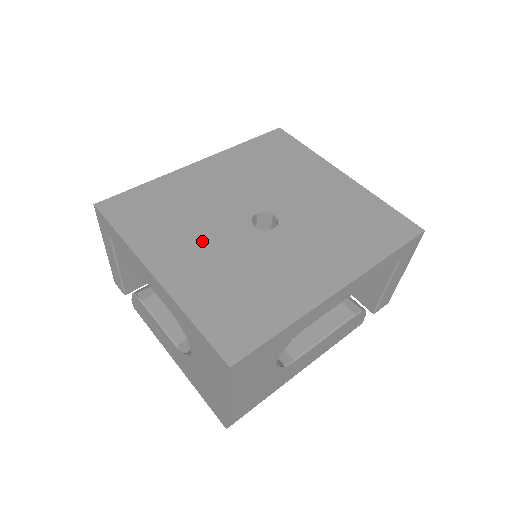
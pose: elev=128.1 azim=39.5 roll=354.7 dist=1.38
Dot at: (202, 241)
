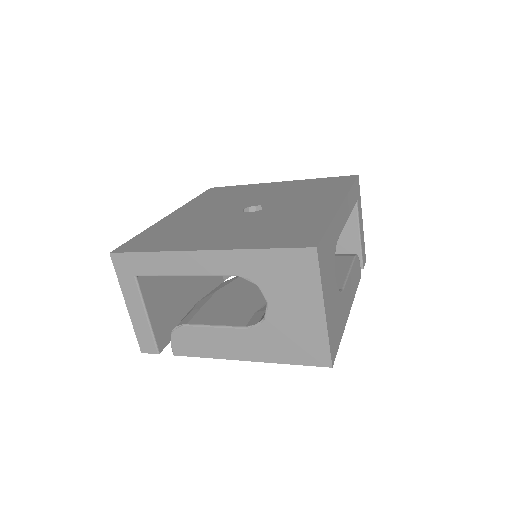
Dot at: (220, 229)
